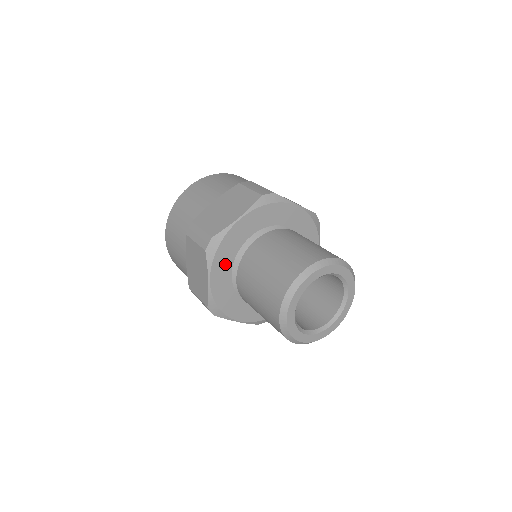
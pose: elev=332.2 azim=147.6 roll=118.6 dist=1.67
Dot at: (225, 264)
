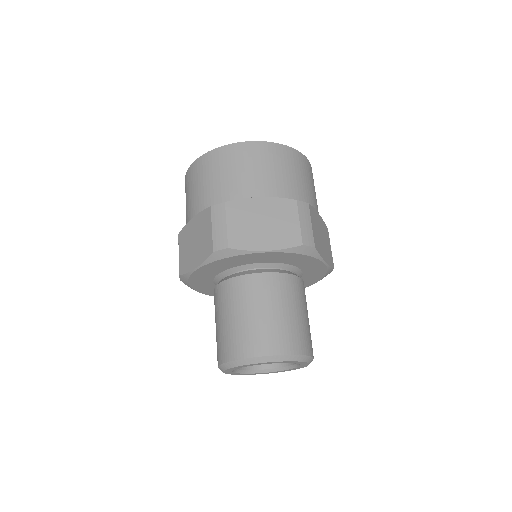
Dot at: (205, 285)
